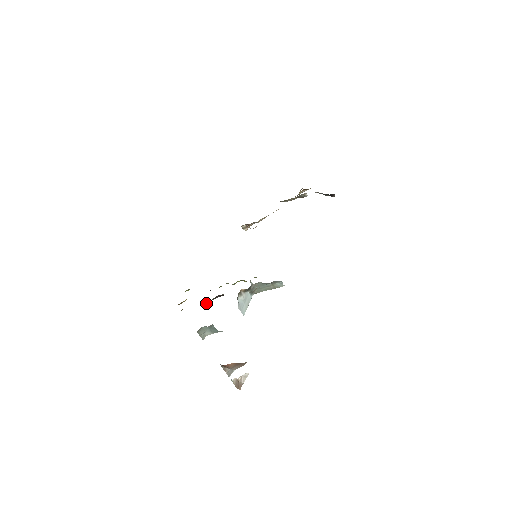
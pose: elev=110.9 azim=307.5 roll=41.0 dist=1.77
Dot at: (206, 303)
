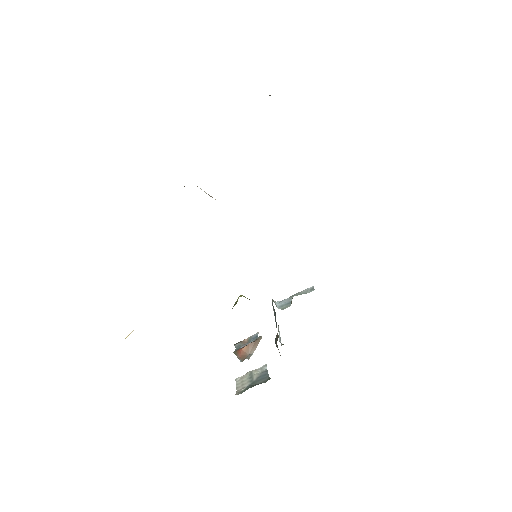
Dot at: occluded
